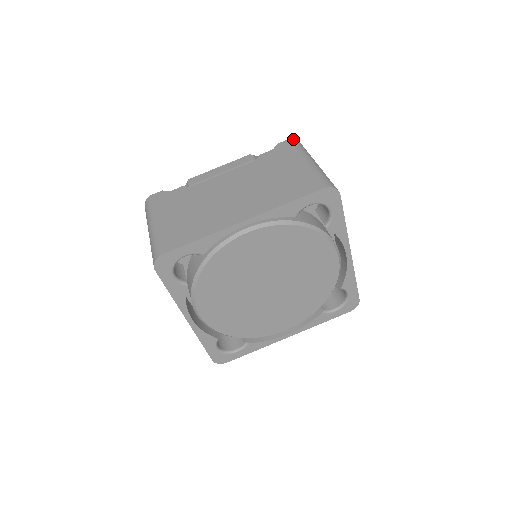
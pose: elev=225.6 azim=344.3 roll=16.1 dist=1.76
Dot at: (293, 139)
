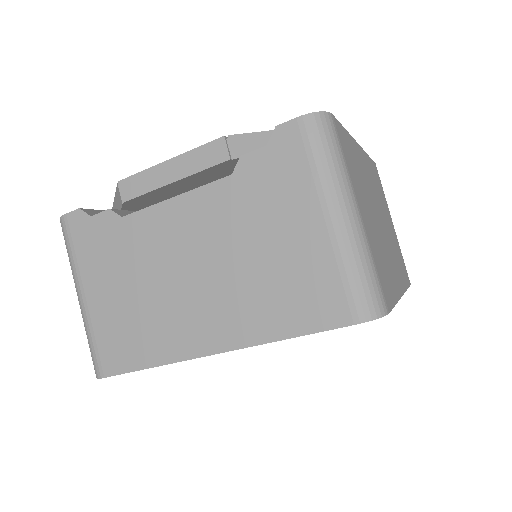
Dot at: (310, 115)
